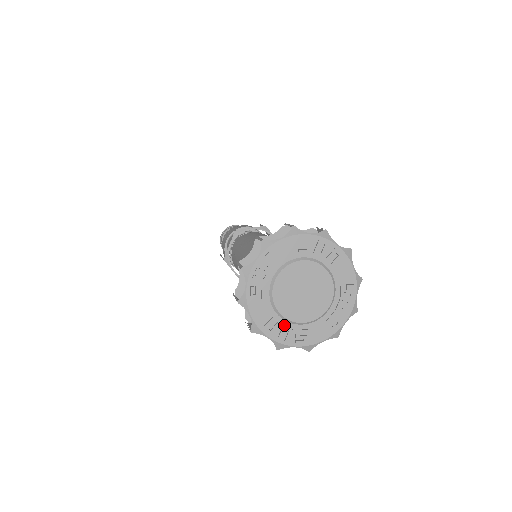
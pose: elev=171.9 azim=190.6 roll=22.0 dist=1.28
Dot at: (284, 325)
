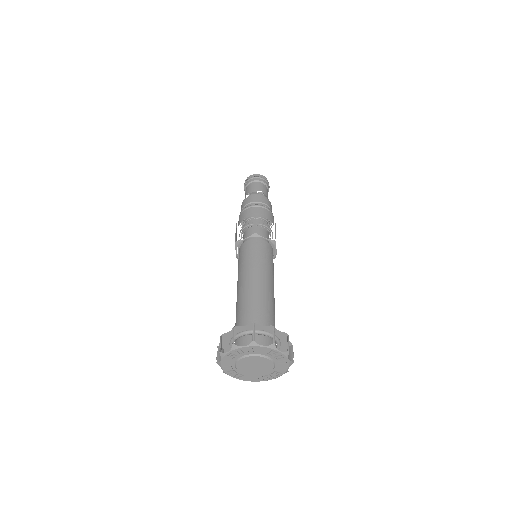
Dot at: (234, 370)
